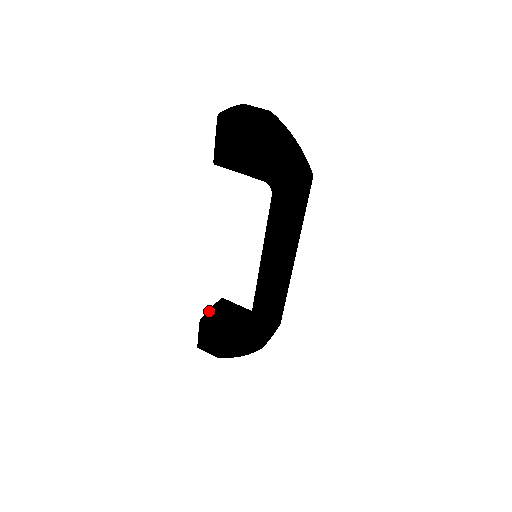
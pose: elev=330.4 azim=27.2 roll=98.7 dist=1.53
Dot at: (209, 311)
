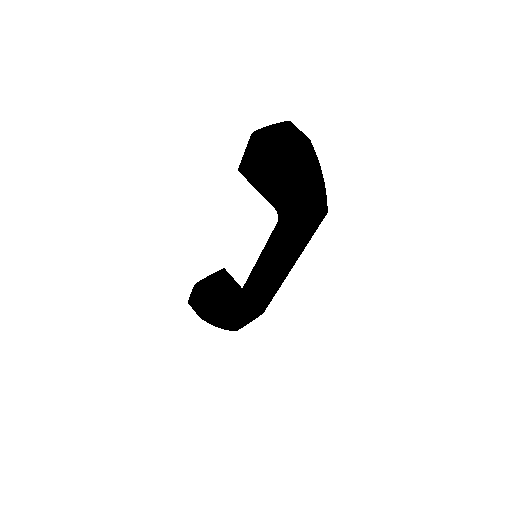
Dot at: (206, 278)
